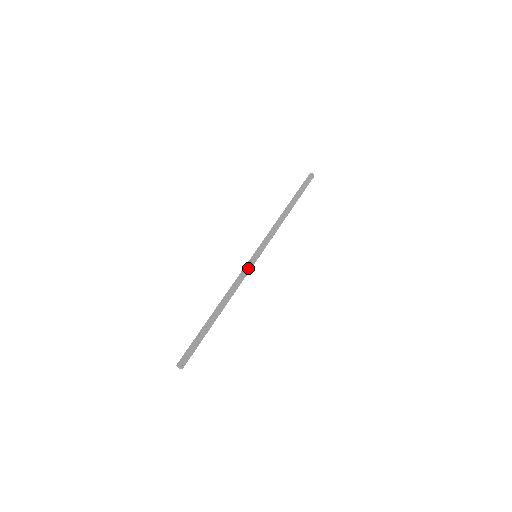
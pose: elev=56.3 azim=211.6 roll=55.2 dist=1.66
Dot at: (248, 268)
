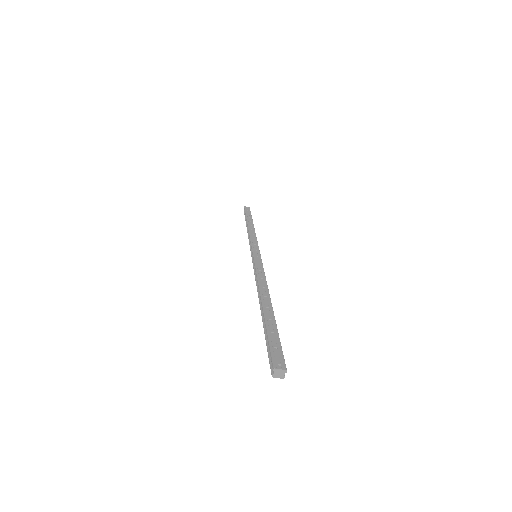
Dot at: (257, 263)
